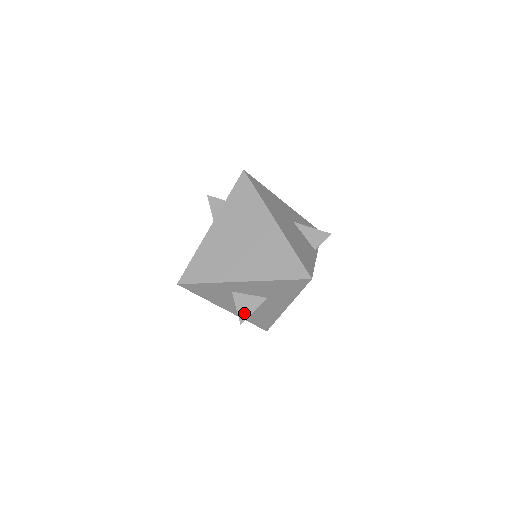
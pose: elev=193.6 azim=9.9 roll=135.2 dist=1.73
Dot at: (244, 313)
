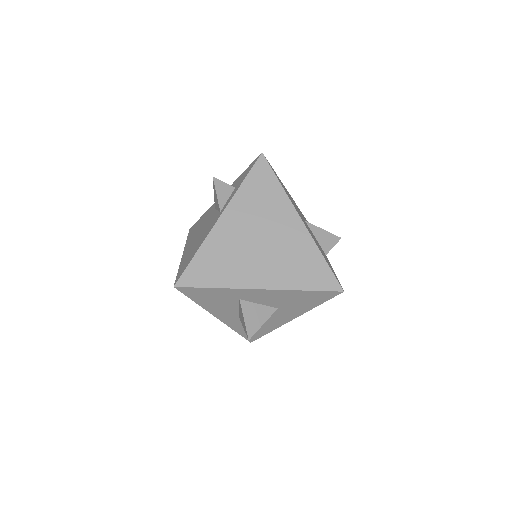
Dot at: (253, 326)
